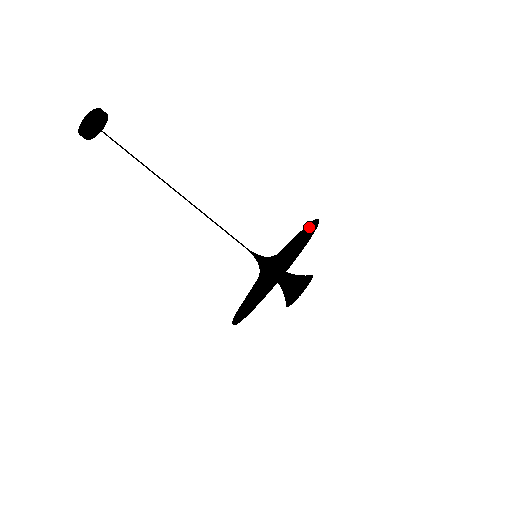
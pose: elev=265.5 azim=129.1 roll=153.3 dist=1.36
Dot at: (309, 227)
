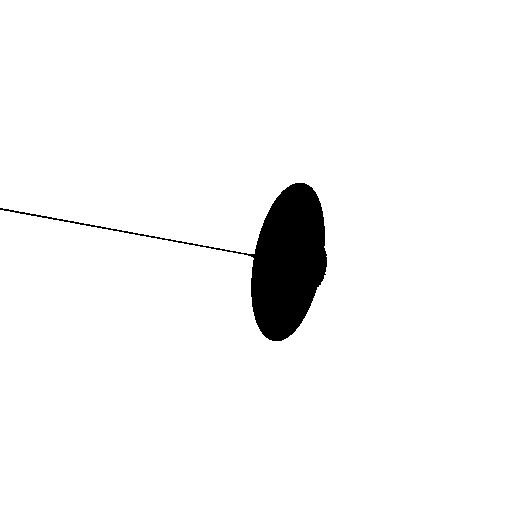
Dot at: (311, 260)
